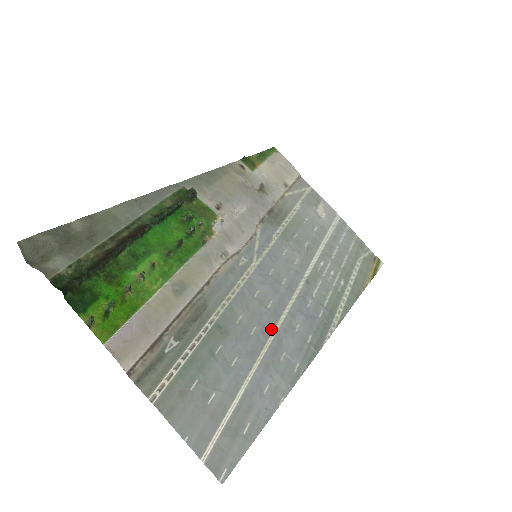
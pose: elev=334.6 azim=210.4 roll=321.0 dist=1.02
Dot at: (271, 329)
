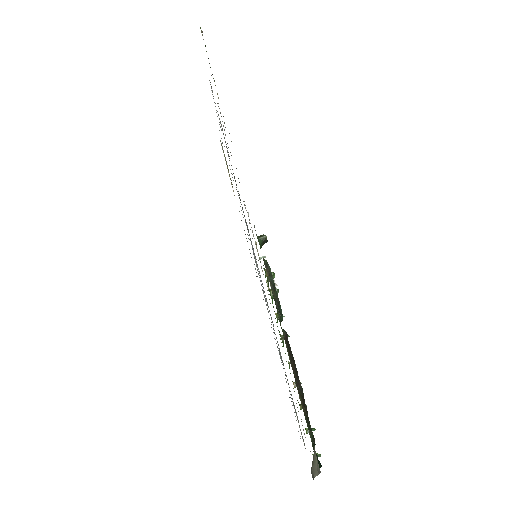
Dot at: occluded
